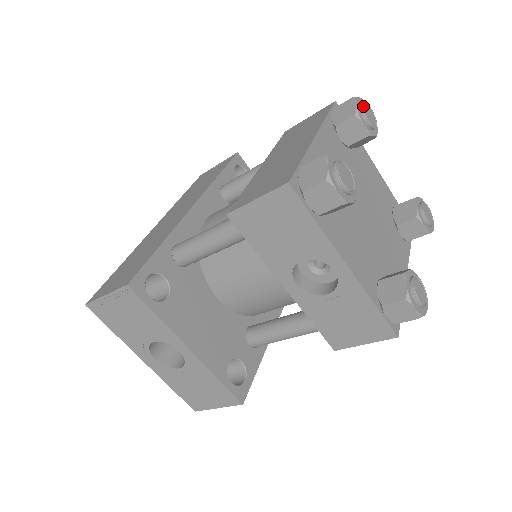
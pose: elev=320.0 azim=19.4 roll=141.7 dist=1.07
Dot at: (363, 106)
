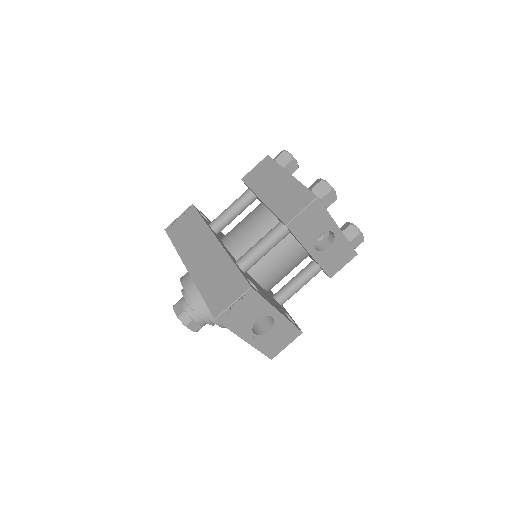
Dot at: (290, 154)
